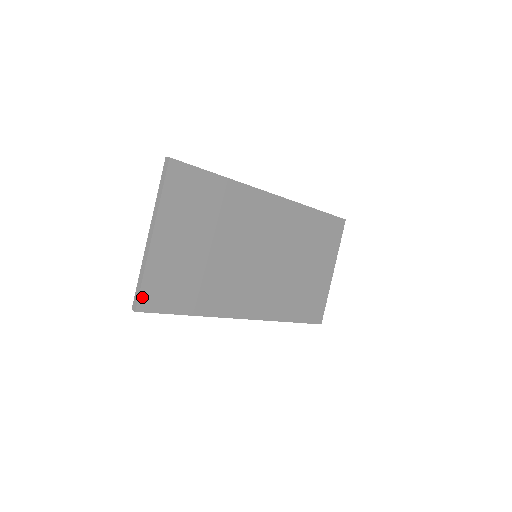
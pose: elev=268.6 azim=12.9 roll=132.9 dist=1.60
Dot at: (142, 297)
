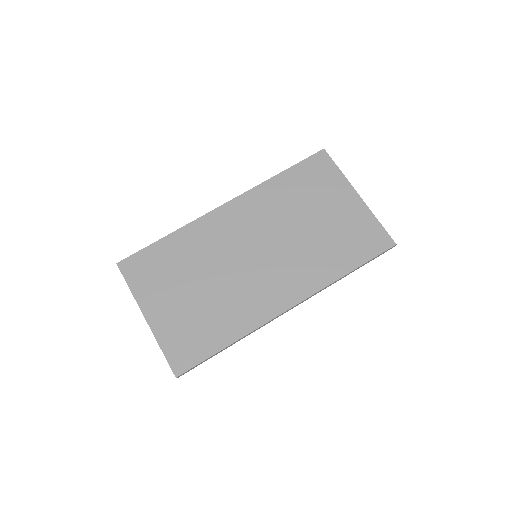
Dot at: (173, 364)
